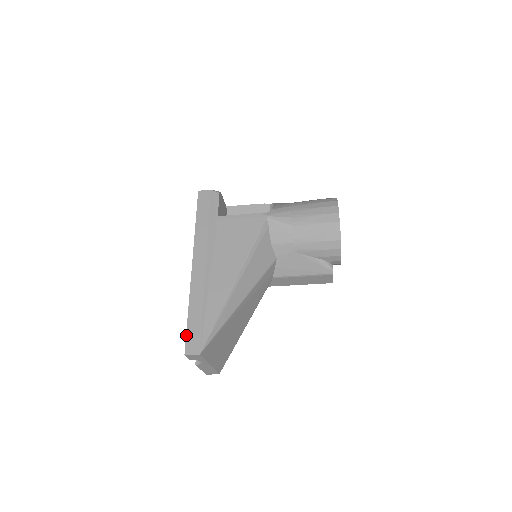
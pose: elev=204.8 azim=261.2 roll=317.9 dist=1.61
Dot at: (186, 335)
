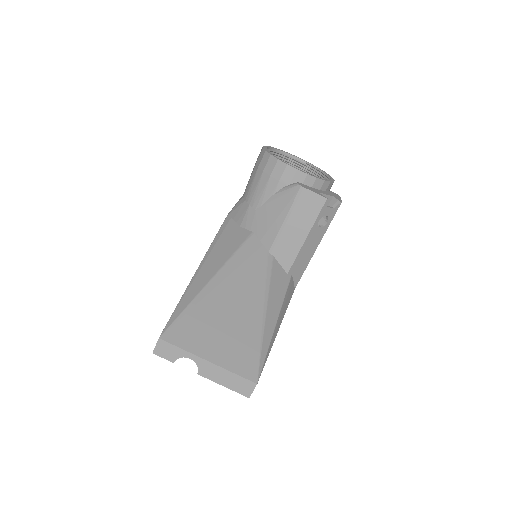
Dot at: occluded
